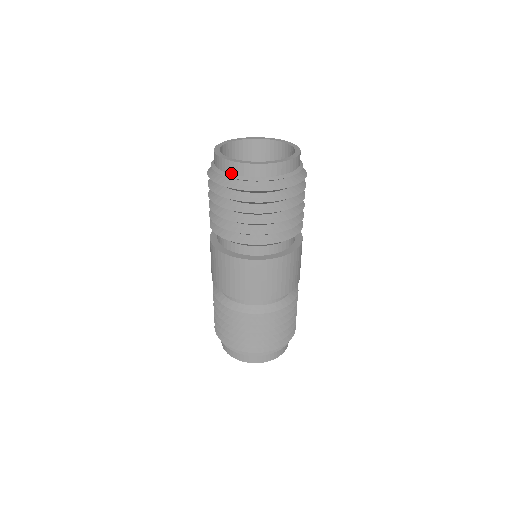
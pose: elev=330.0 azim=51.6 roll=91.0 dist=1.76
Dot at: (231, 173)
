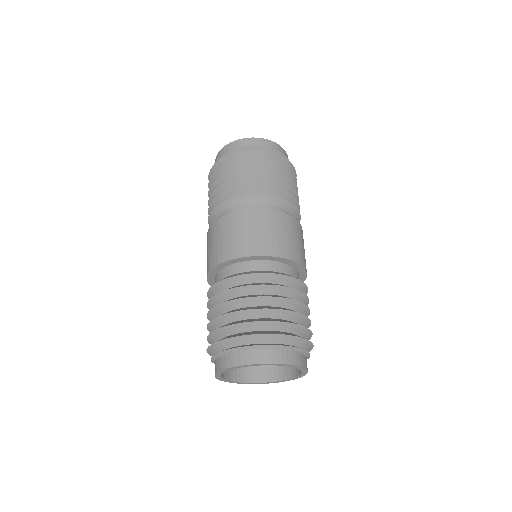
Dot at: occluded
